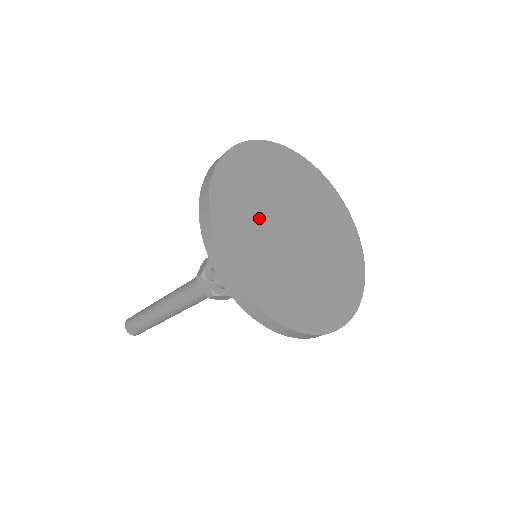
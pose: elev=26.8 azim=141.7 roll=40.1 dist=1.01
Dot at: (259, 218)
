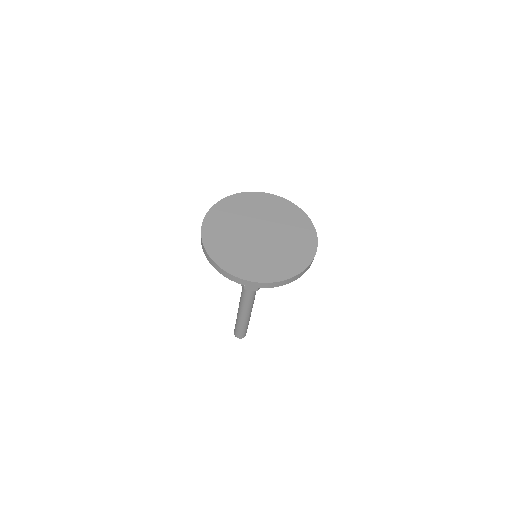
Dot at: (242, 249)
